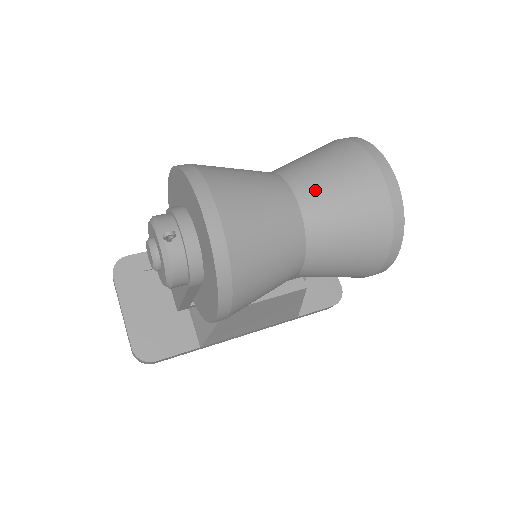
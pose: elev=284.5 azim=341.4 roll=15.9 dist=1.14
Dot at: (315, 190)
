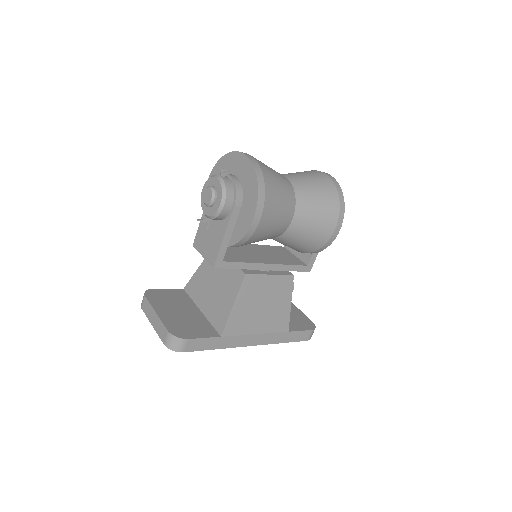
Dot at: (292, 175)
